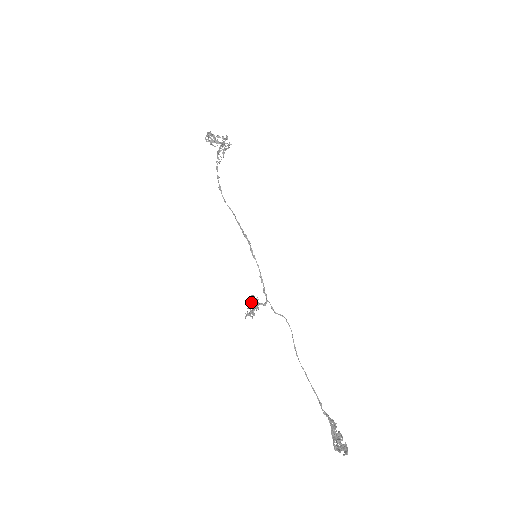
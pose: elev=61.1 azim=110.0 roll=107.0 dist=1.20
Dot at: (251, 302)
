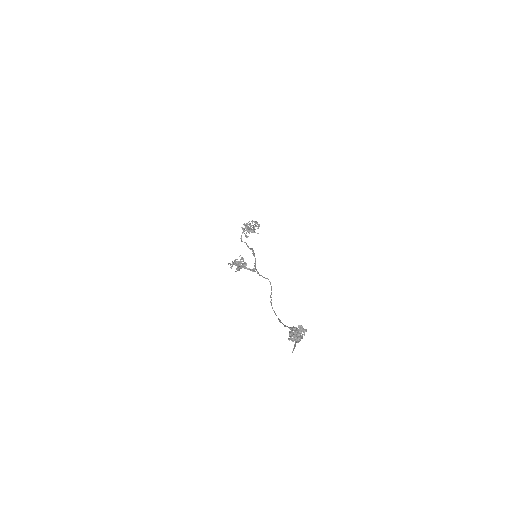
Dot at: (239, 263)
